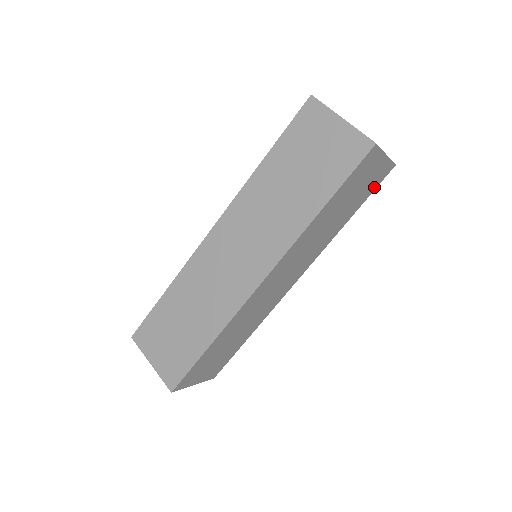
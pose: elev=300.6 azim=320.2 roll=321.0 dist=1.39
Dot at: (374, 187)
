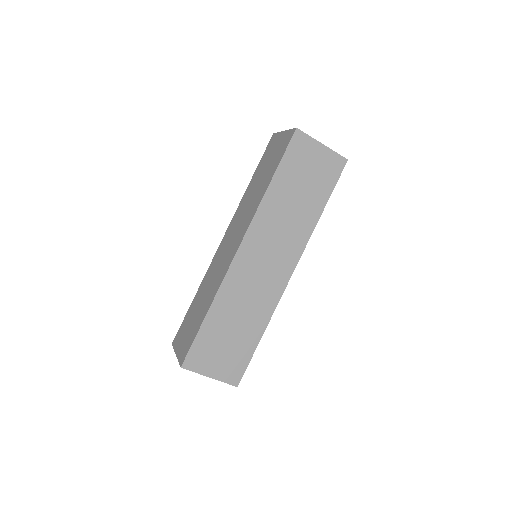
Dot at: (334, 179)
